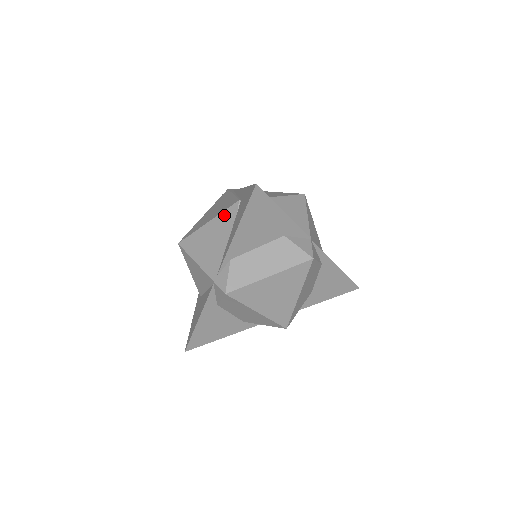
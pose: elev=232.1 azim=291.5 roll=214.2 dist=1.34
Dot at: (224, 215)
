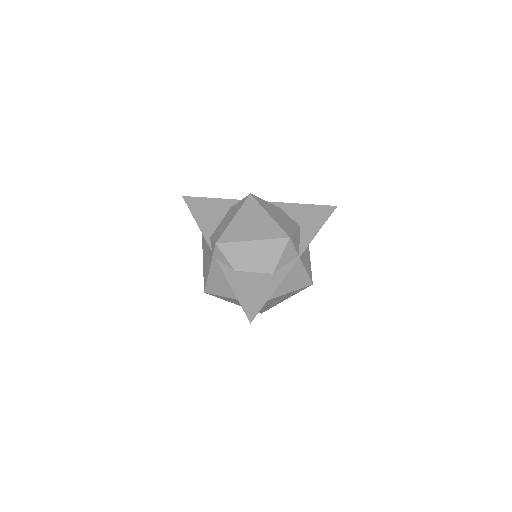
Dot at: (203, 243)
